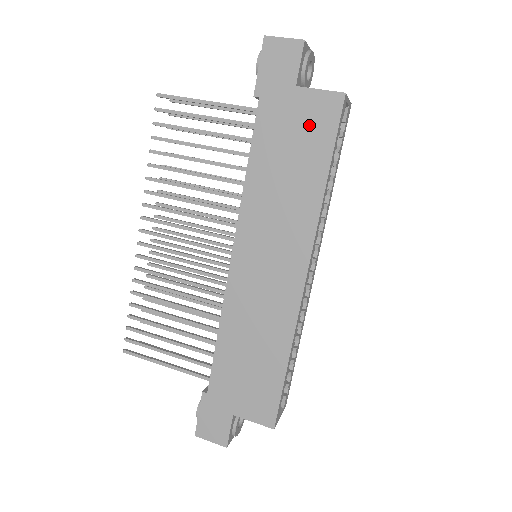
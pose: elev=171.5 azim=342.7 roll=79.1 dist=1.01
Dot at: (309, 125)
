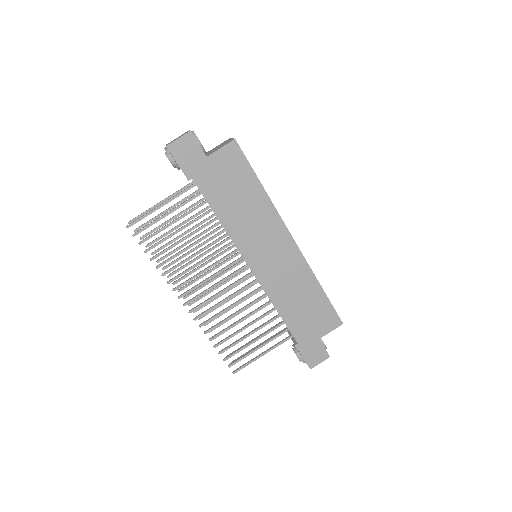
Dot at: (231, 170)
